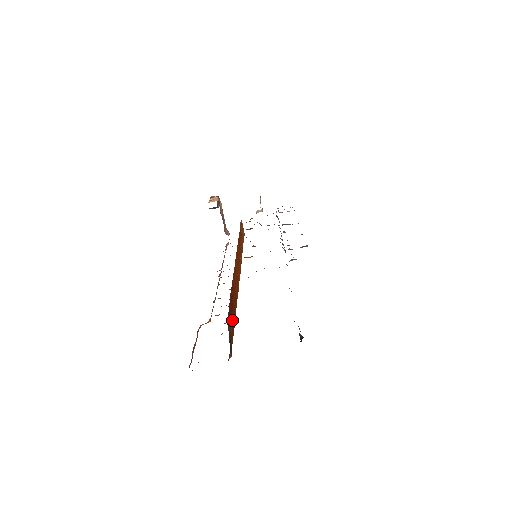
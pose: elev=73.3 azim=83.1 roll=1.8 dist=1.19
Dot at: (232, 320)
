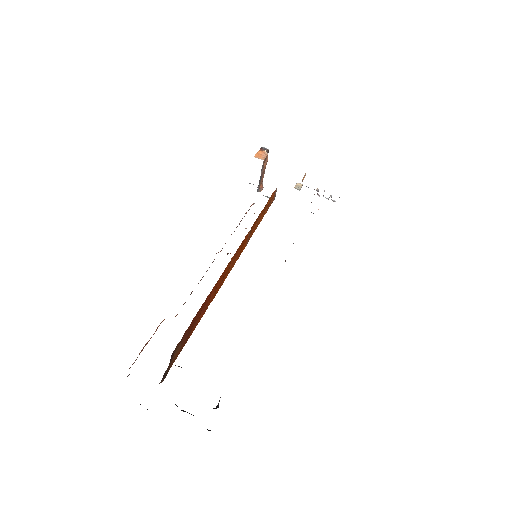
Dot at: (185, 340)
